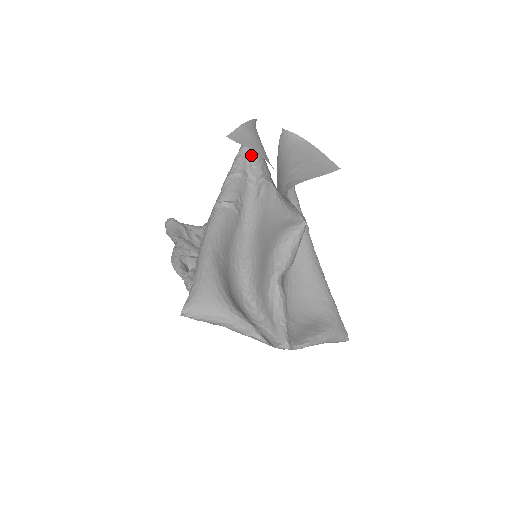
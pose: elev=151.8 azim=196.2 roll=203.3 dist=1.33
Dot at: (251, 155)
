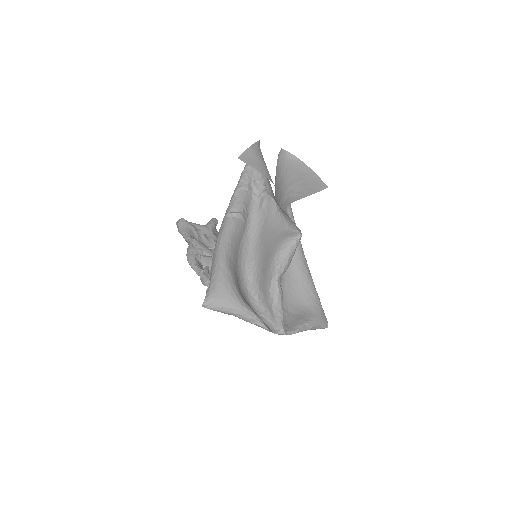
Dot at: (255, 171)
